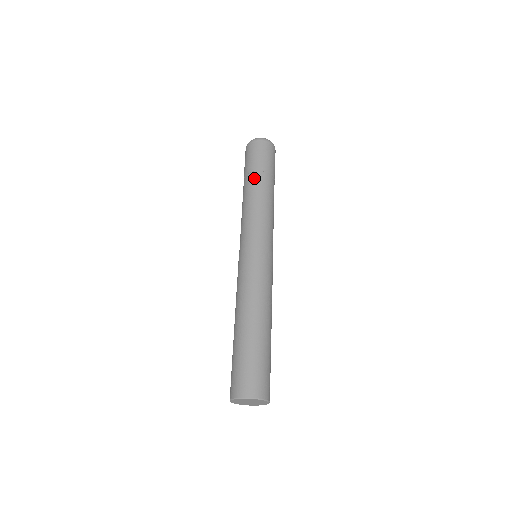
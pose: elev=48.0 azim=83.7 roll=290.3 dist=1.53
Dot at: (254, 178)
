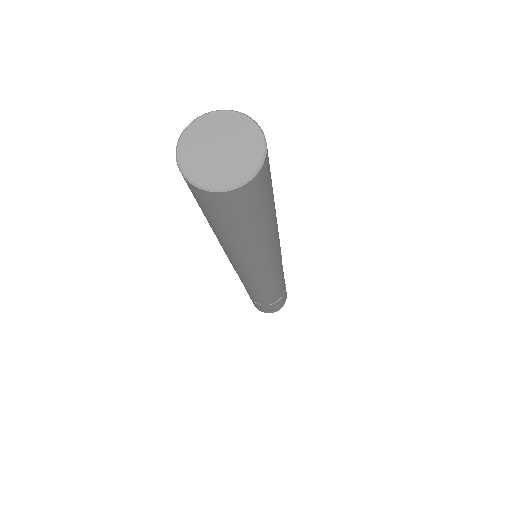
Dot at: occluded
